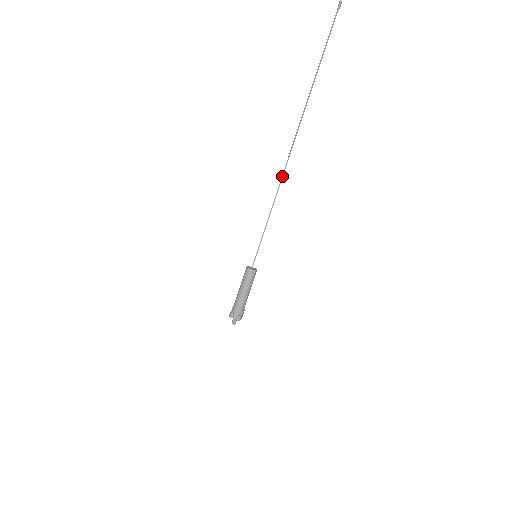
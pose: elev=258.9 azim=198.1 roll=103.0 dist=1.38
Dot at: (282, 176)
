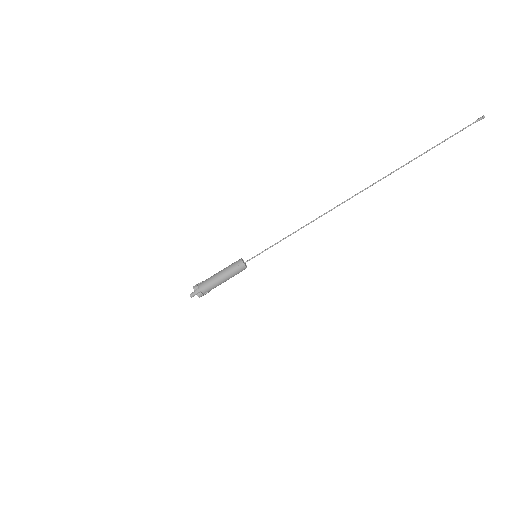
Dot at: (330, 210)
